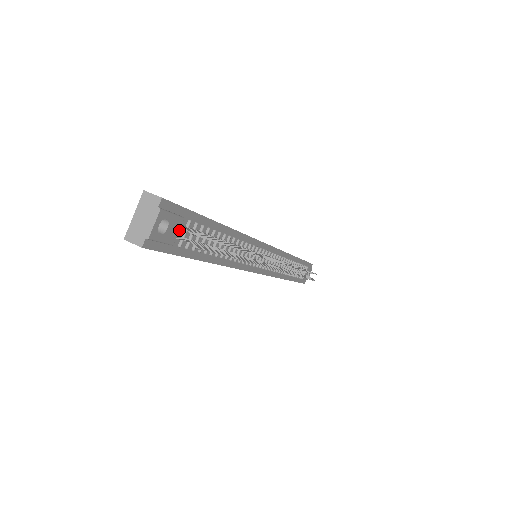
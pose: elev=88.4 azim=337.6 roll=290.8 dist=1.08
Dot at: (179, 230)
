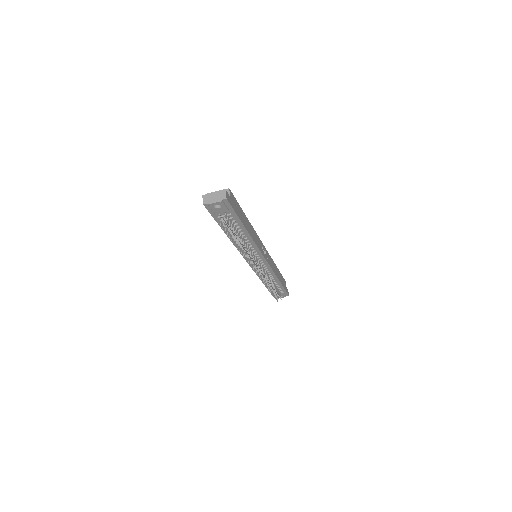
Dot at: (223, 213)
